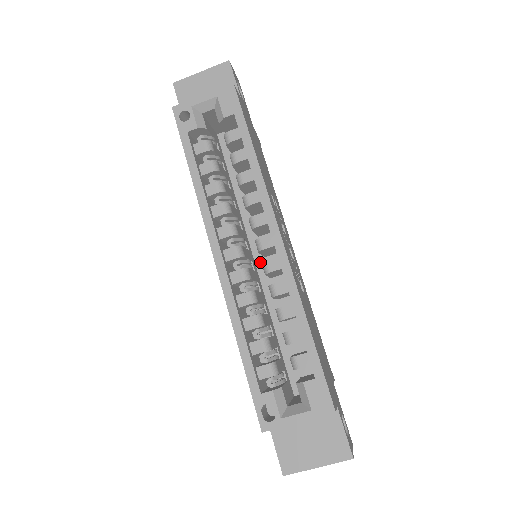
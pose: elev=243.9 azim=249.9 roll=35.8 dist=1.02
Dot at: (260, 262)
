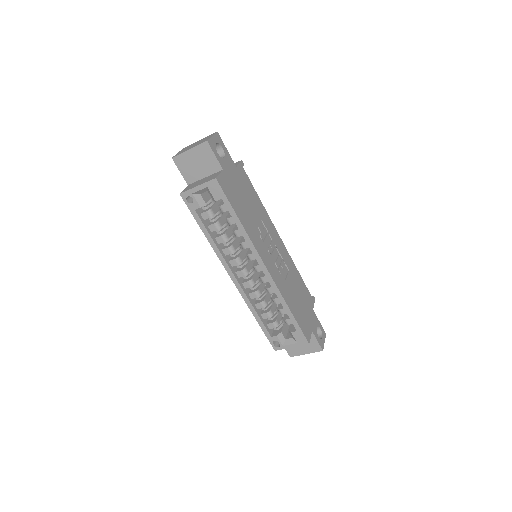
Dot at: occluded
